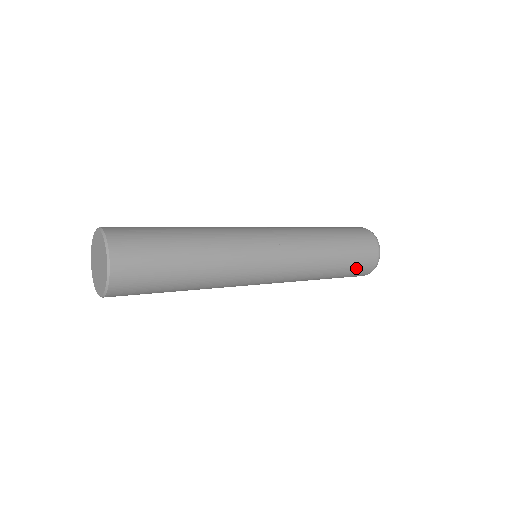
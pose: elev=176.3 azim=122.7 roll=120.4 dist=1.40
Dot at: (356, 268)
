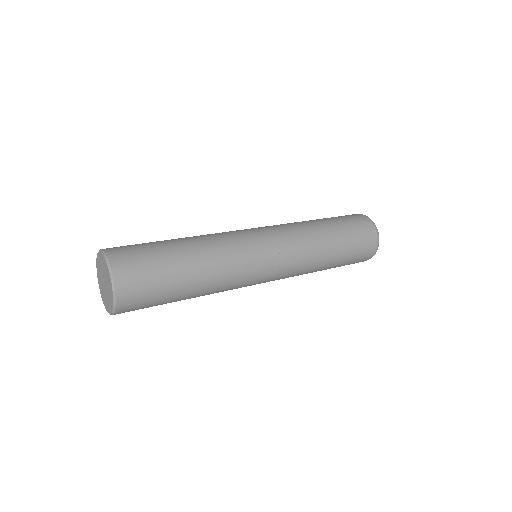
Dot at: occluded
